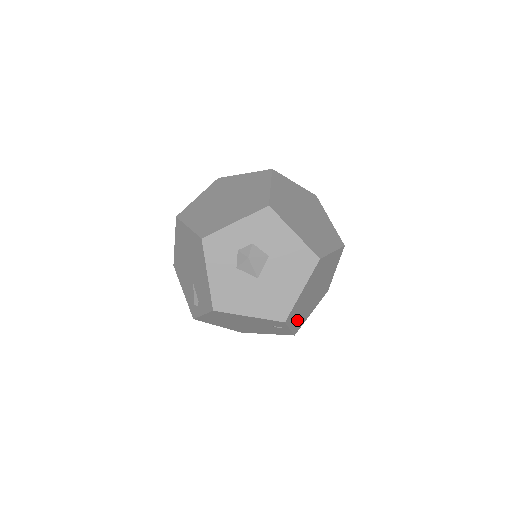
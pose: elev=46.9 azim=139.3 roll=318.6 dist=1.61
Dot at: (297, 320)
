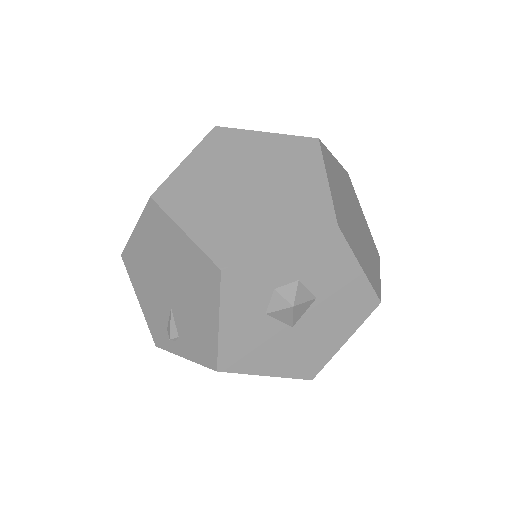
Dot at: occluded
